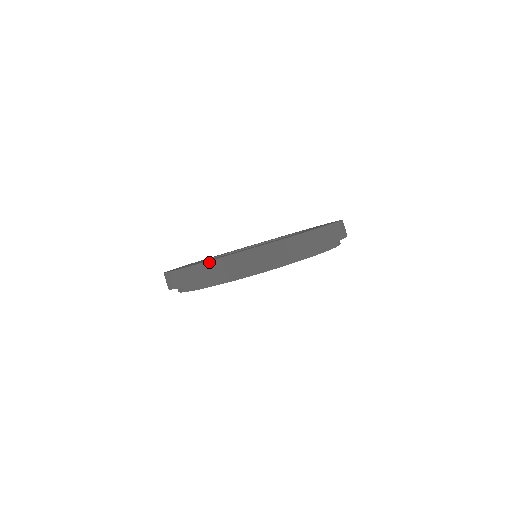
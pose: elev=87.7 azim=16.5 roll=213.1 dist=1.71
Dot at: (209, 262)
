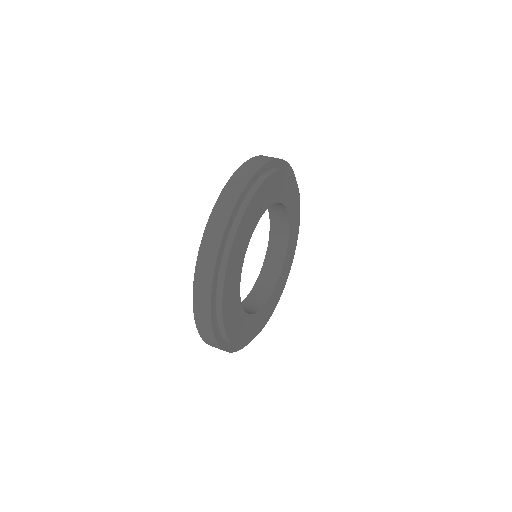
Dot at: (213, 211)
